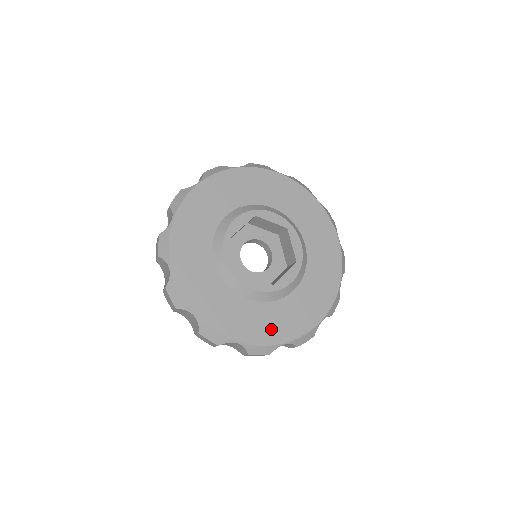
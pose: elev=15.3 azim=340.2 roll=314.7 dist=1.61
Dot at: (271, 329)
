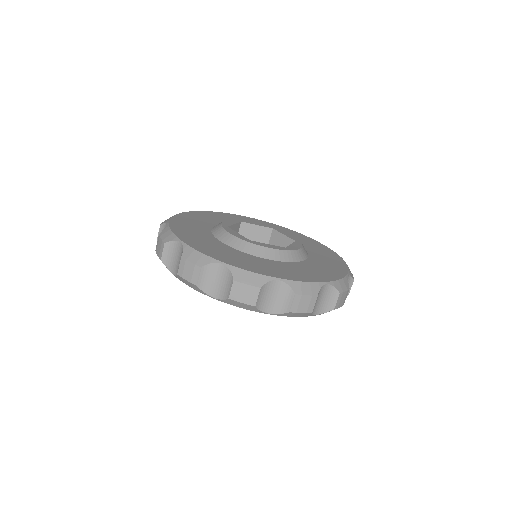
Dot at: (220, 254)
